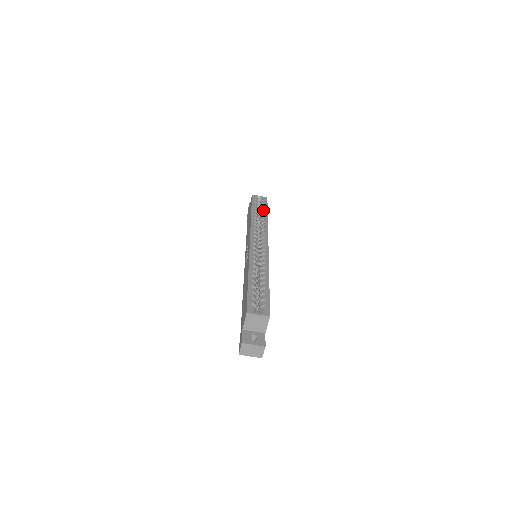
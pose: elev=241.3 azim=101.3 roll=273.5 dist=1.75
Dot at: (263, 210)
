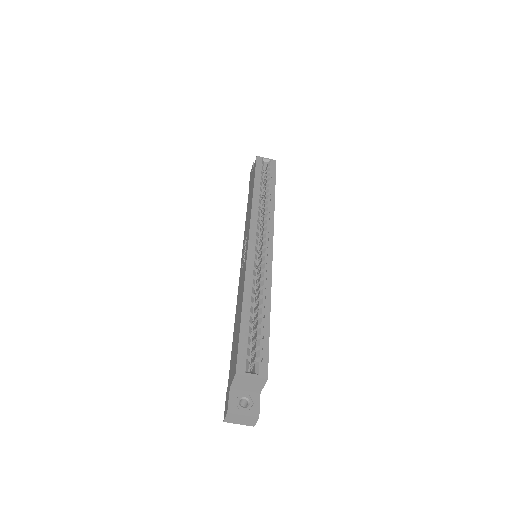
Dot at: (269, 183)
